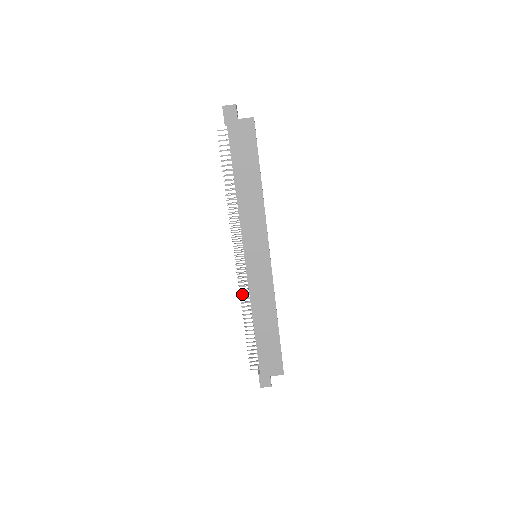
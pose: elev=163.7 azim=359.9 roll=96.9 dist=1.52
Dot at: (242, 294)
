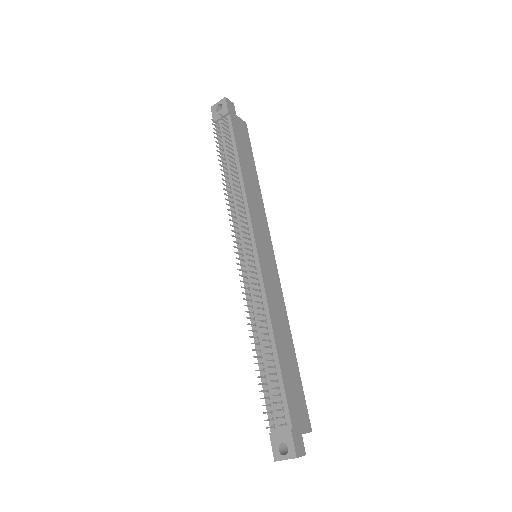
Dot at: occluded
